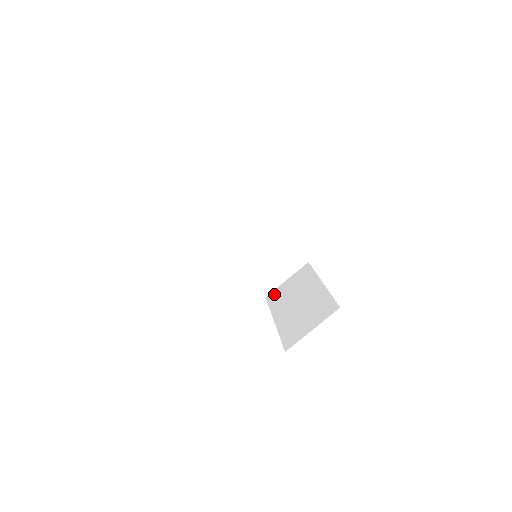
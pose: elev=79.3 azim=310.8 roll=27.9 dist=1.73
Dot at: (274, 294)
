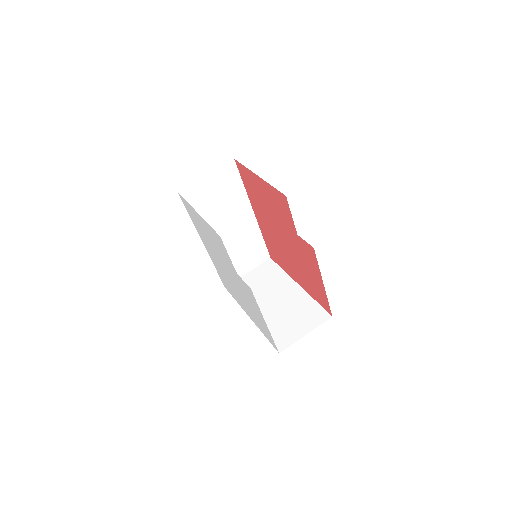
Dot at: occluded
